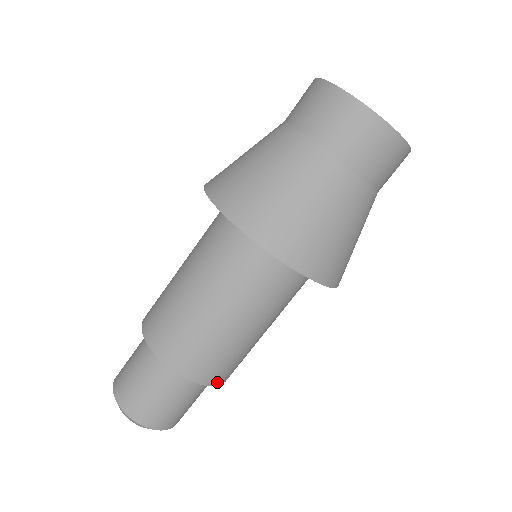
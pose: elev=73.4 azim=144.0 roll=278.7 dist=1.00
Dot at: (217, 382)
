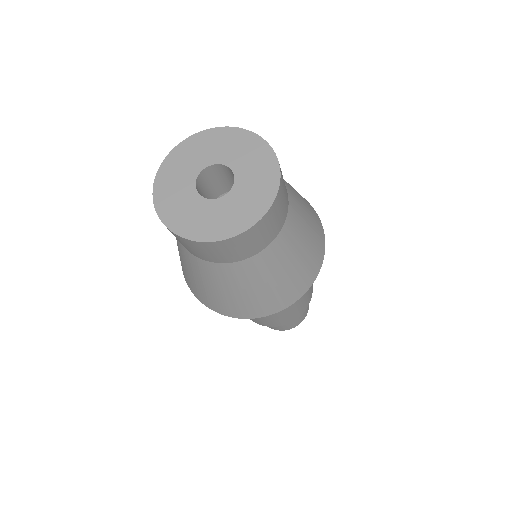
Dot at: (306, 307)
